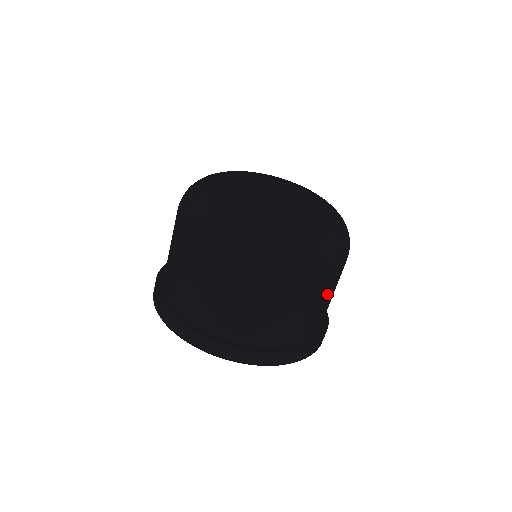
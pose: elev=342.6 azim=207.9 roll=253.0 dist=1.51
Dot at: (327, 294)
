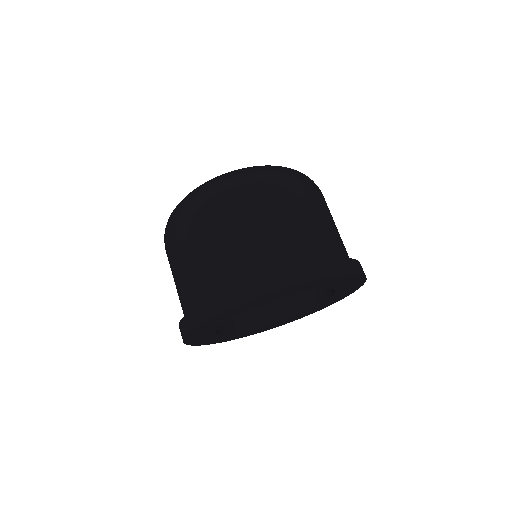
Dot at: (326, 214)
